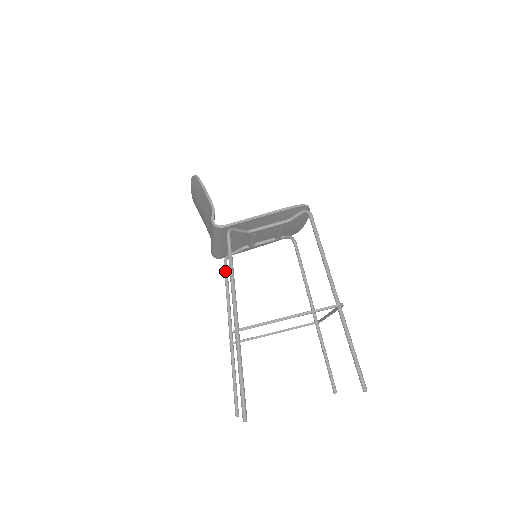
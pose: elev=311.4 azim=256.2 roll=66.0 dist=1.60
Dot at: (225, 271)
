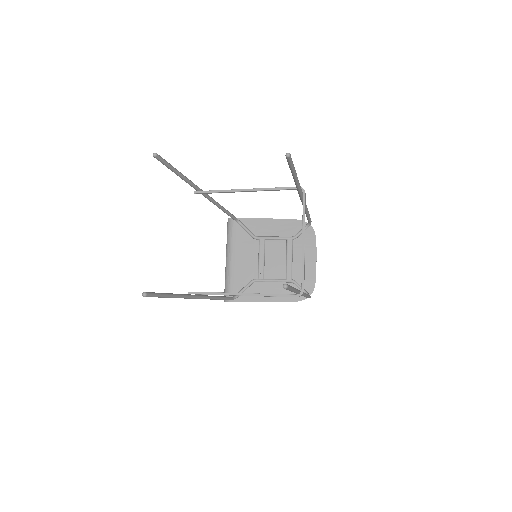
Dot at: occluded
